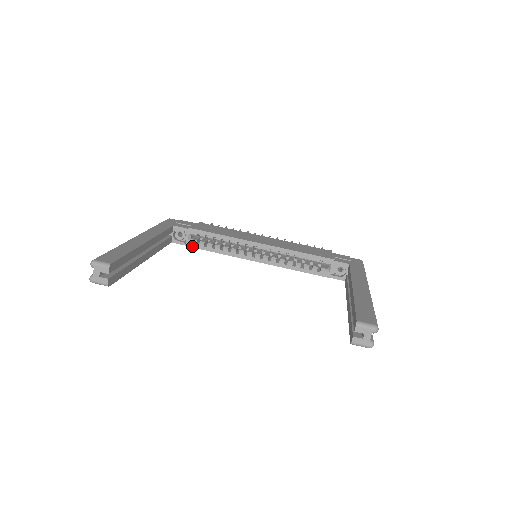
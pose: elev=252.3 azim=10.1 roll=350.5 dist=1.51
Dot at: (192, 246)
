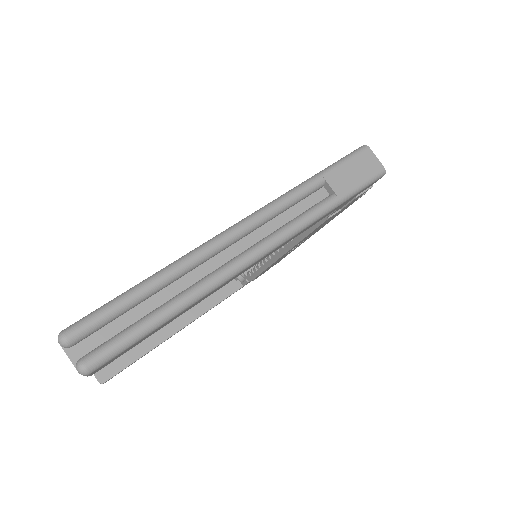
Dot at: (251, 279)
